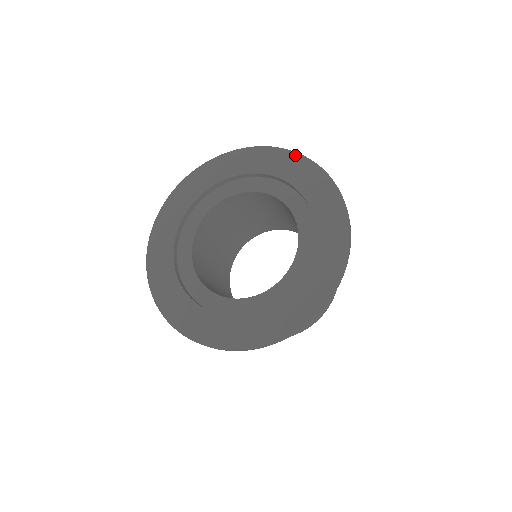
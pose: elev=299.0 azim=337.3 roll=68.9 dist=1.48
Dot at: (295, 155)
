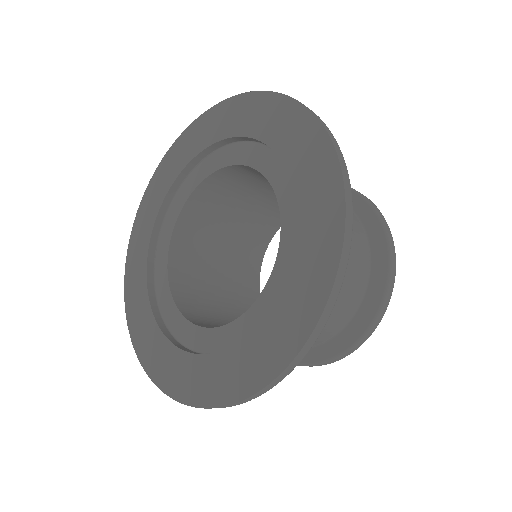
Dot at: (228, 102)
